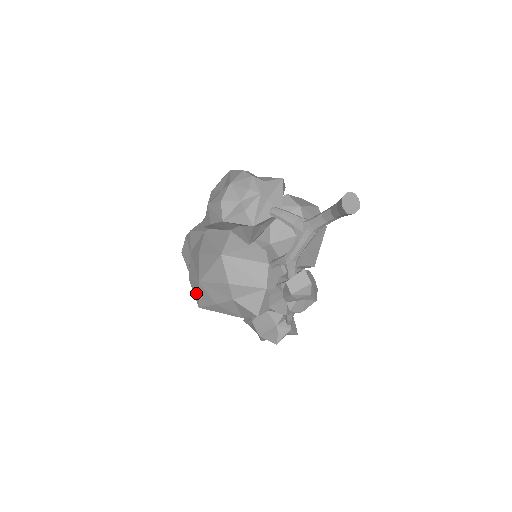
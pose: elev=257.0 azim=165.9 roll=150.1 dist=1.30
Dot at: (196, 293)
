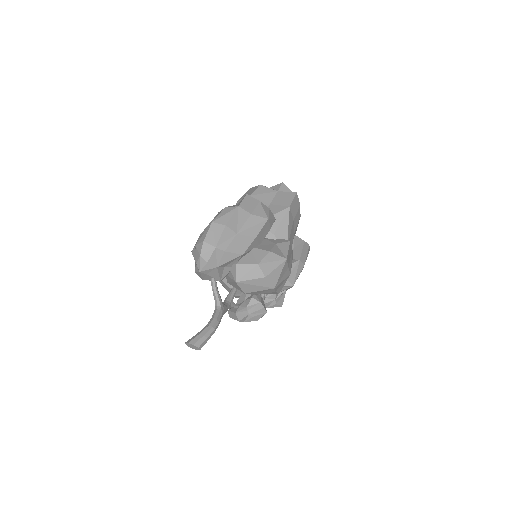
Dot at: occluded
